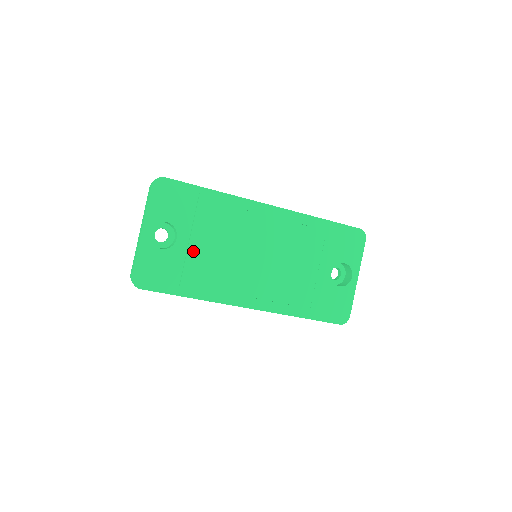
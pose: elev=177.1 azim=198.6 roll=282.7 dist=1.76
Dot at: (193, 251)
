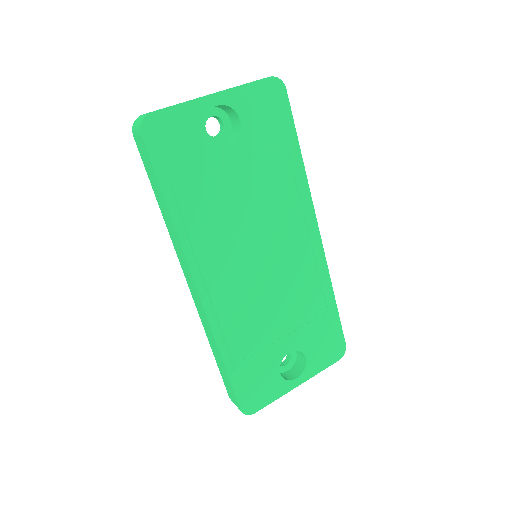
Dot at: (226, 174)
